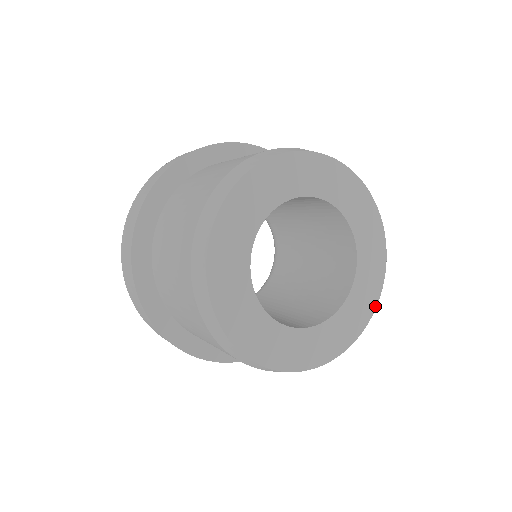
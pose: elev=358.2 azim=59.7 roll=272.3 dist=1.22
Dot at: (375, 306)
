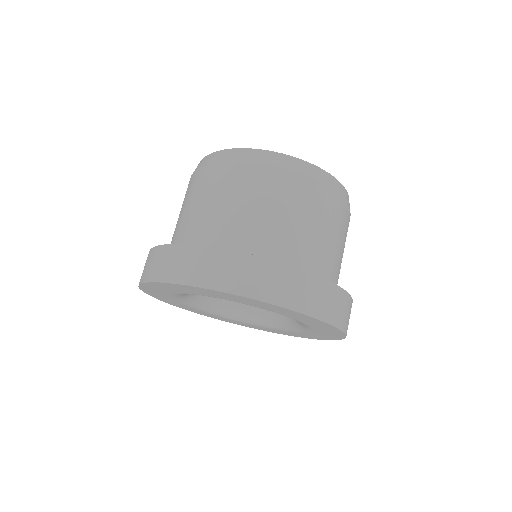
Dot at: occluded
